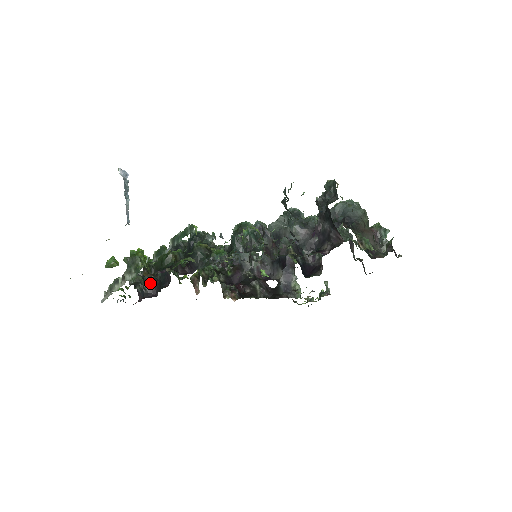
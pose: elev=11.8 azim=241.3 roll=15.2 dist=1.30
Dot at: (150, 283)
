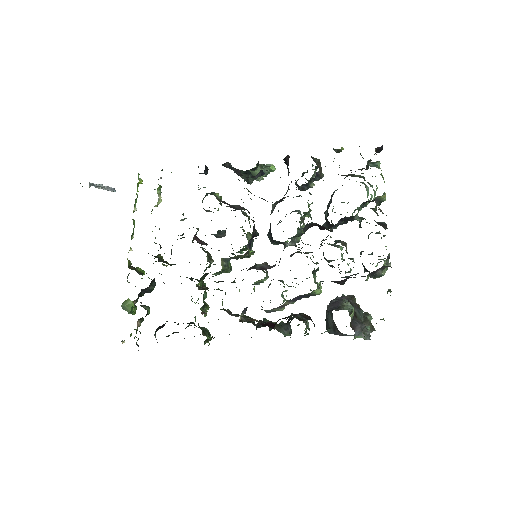
Dot at: occluded
